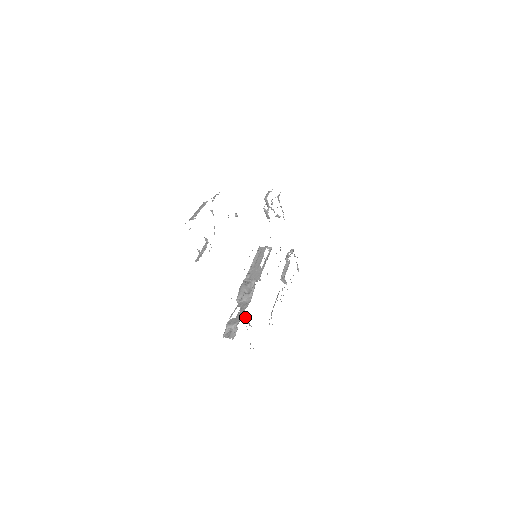
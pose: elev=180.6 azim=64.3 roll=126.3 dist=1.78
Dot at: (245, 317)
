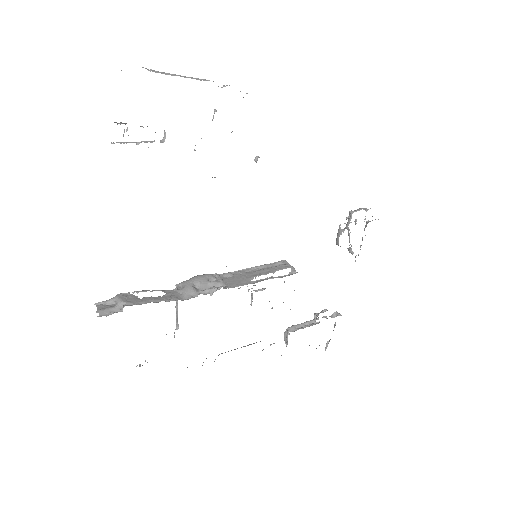
Dot at: (176, 322)
